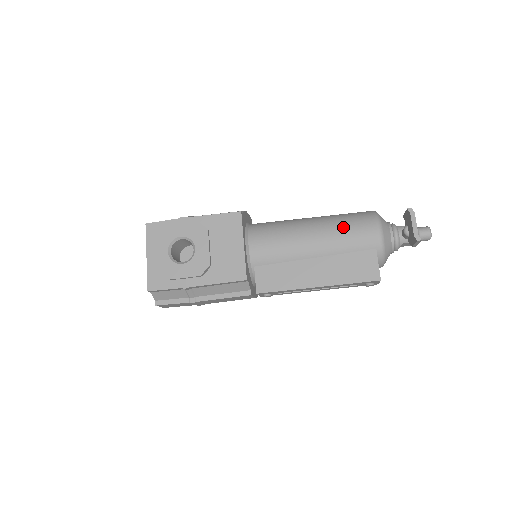
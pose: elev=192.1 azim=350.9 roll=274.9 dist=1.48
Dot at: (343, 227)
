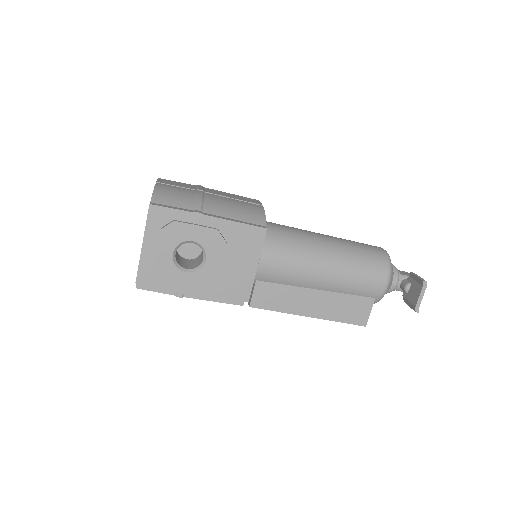
Dot at: (357, 271)
